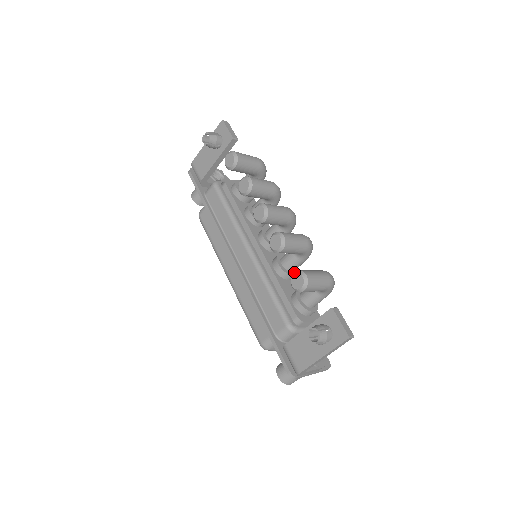
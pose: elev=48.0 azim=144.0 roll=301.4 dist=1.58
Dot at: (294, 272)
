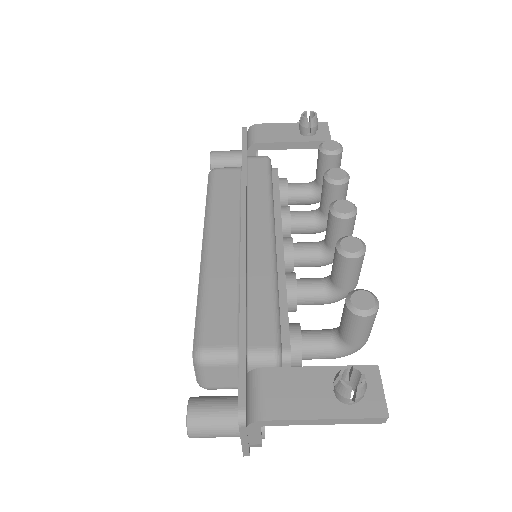
Dot at: occluded
